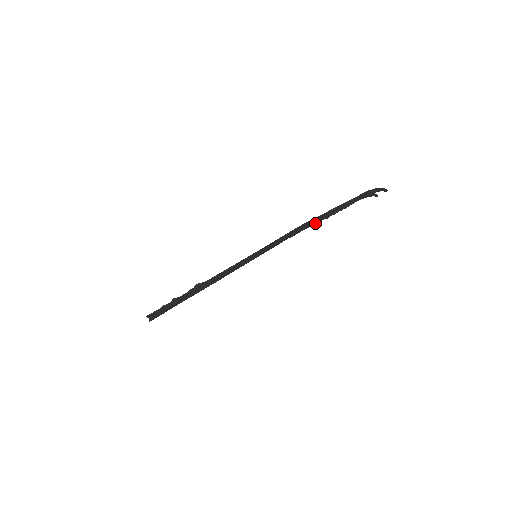
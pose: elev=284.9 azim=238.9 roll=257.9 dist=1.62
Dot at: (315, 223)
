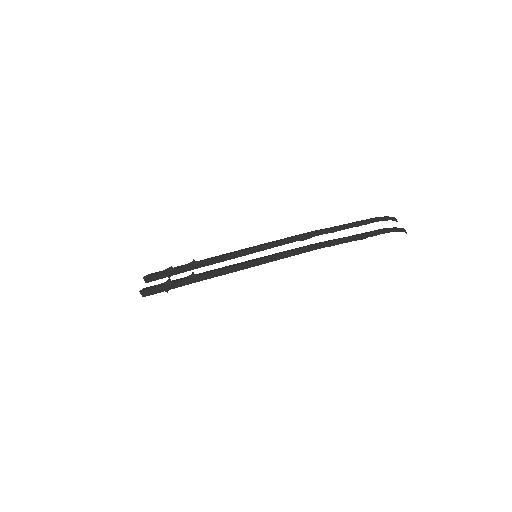
Dot at: (324, 233)
